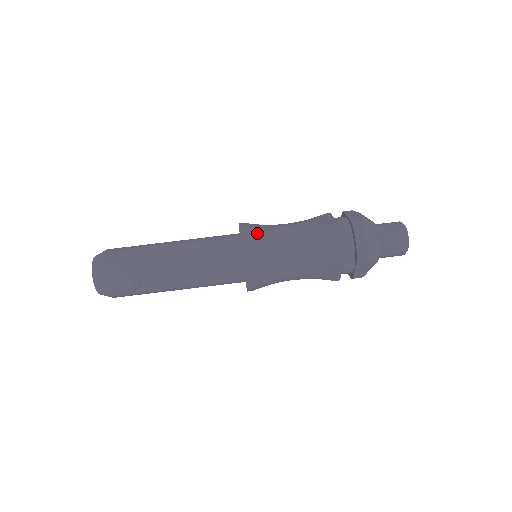
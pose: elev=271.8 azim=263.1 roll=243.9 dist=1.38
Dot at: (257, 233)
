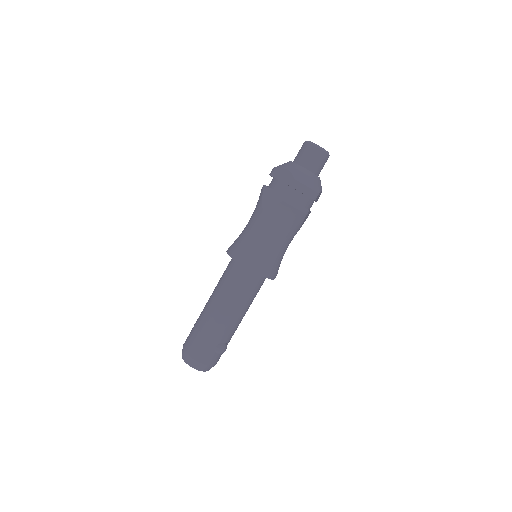
Dot at: (250, 254)
